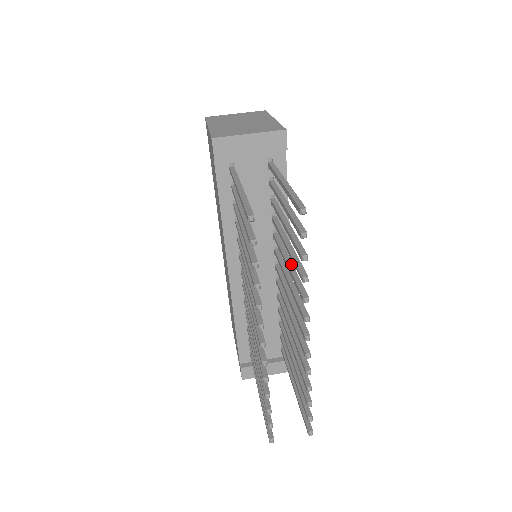
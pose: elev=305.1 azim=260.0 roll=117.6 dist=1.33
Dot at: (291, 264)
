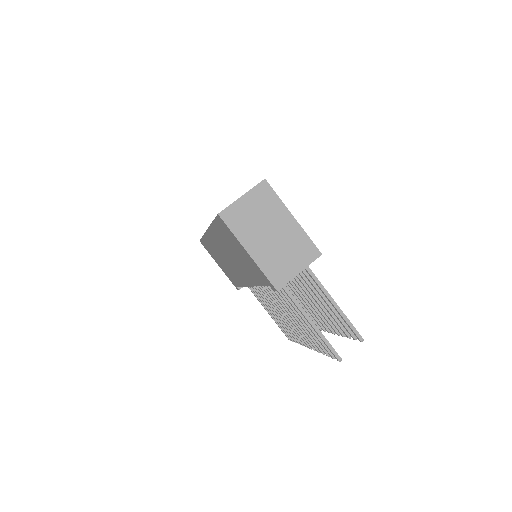
Dot at: (316, 303)
